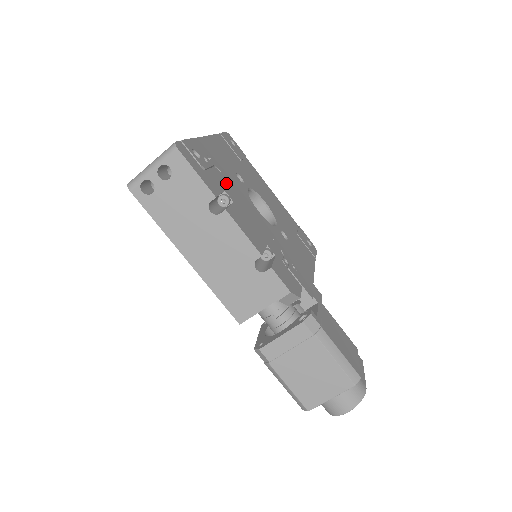
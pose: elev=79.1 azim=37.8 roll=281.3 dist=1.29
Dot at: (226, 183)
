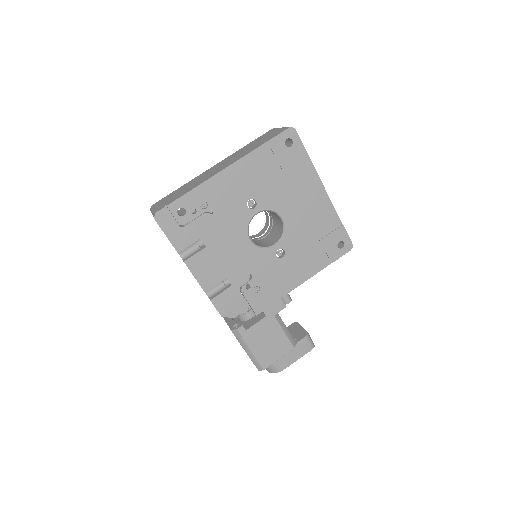
Dot at: (212, 226)
